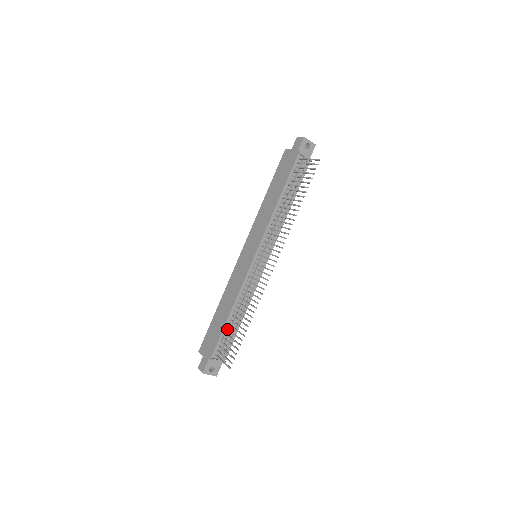
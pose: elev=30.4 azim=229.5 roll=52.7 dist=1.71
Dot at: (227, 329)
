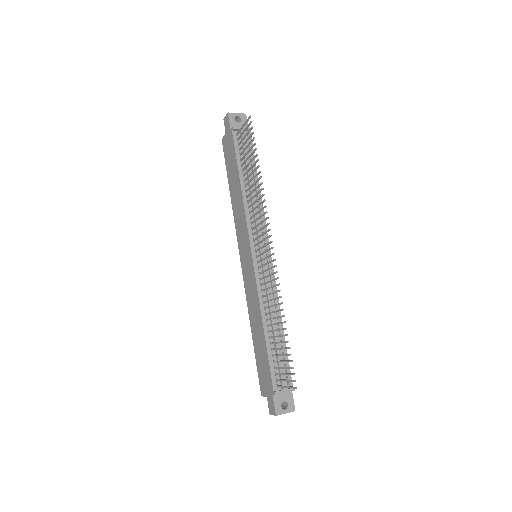
Dot at: (271, 349)
